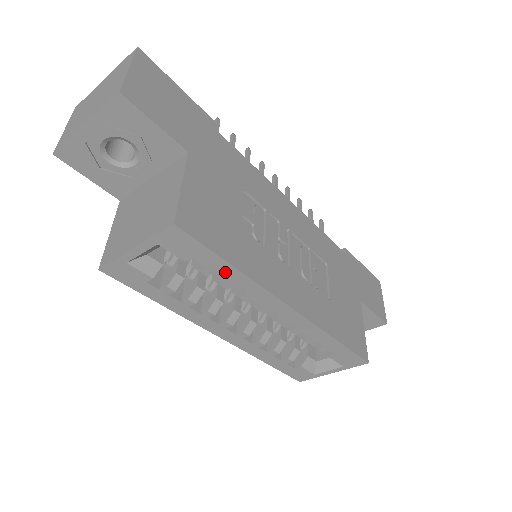
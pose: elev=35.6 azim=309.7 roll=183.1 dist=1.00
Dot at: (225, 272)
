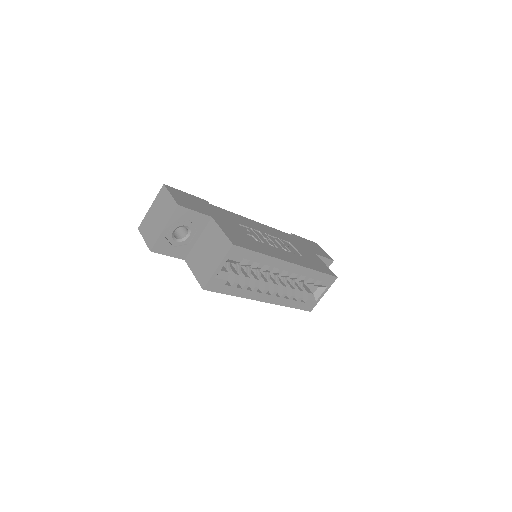
Dot at: (258, 259)
